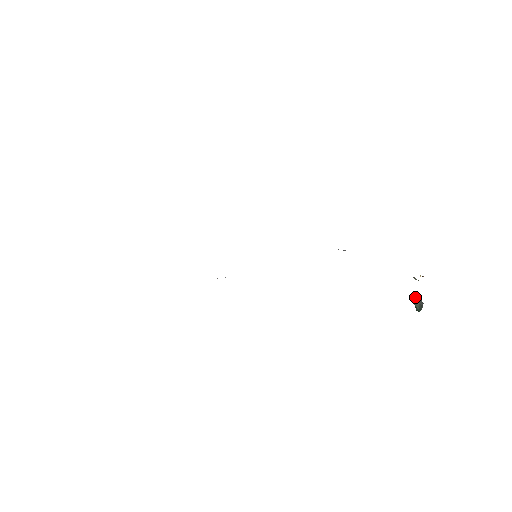
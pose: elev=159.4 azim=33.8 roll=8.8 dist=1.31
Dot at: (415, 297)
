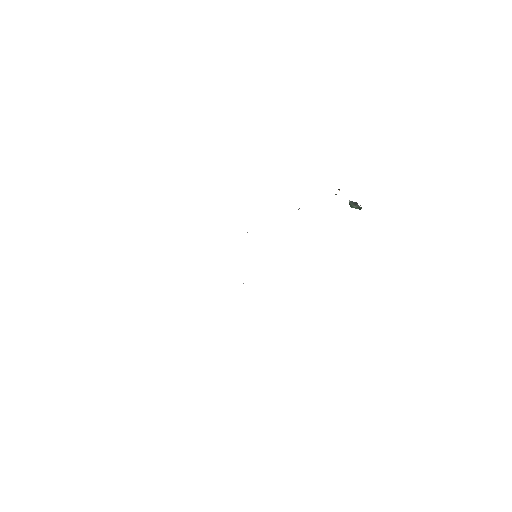
Dot at: (350, 204)
